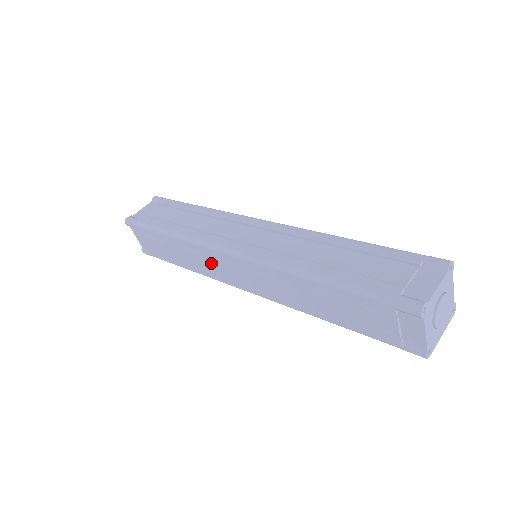
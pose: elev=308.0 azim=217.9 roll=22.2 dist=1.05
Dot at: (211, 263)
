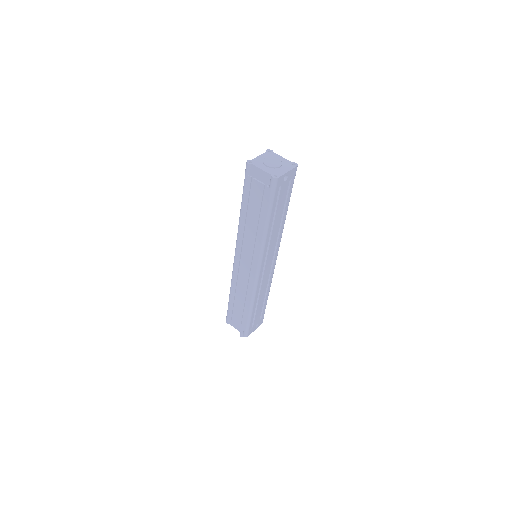
Dot at: (242, 279)
